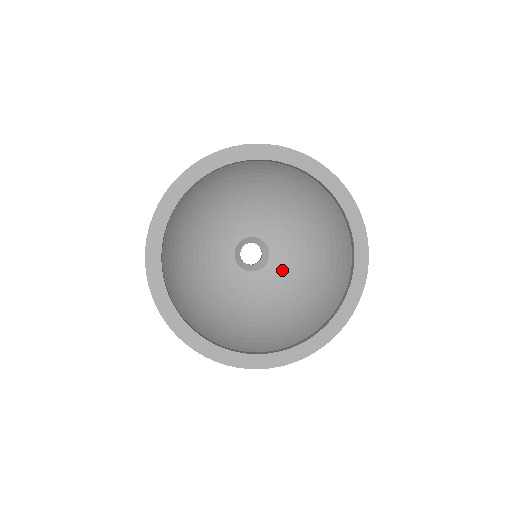
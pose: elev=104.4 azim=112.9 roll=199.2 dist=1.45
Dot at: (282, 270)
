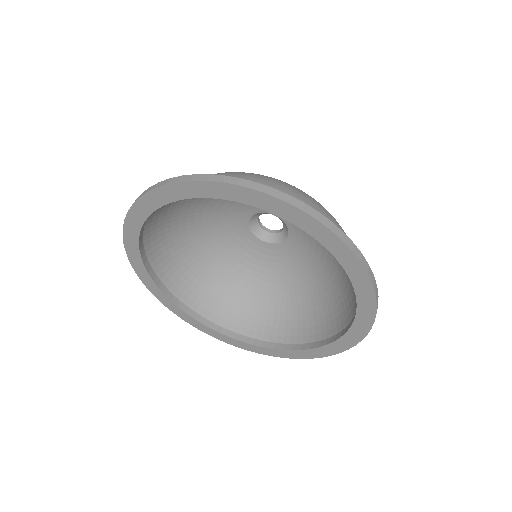
Dot at: (278, 260)
